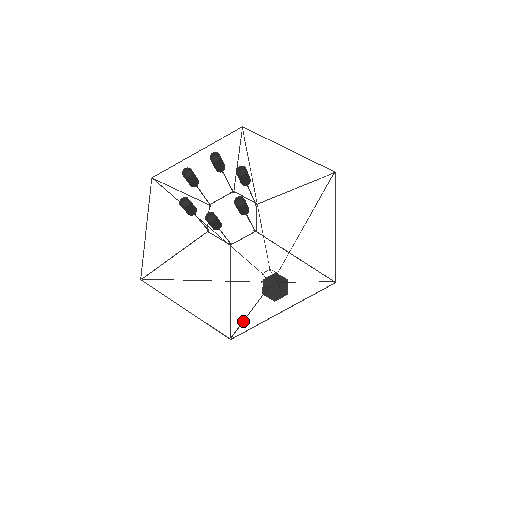
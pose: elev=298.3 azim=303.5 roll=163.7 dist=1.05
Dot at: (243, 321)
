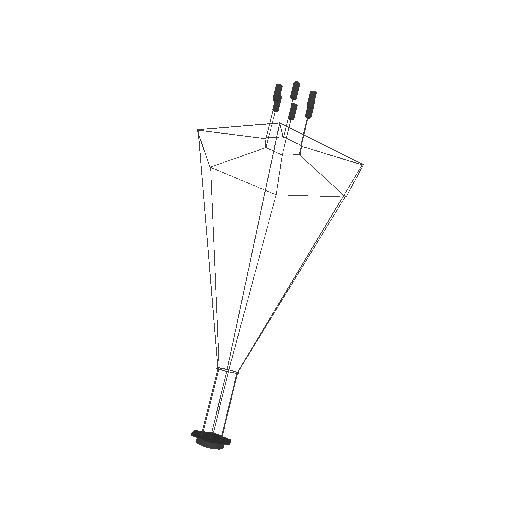
Dot at: occluded
